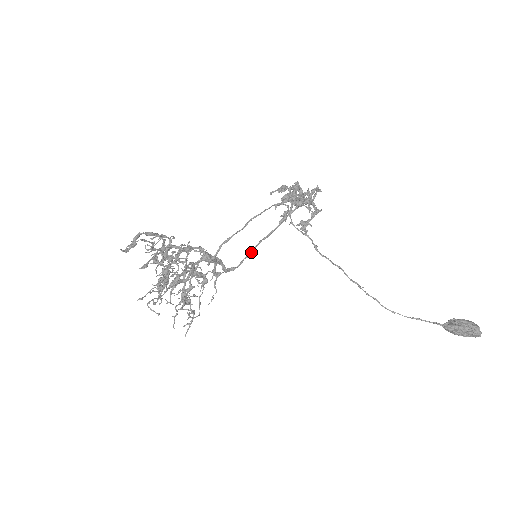
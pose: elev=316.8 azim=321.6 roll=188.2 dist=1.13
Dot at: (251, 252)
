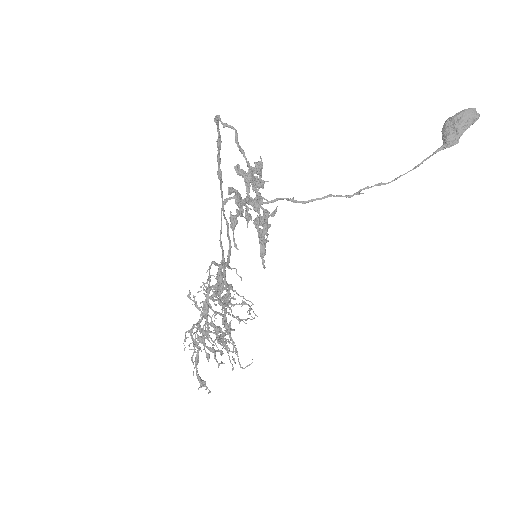
Dot at: (227, 224)
